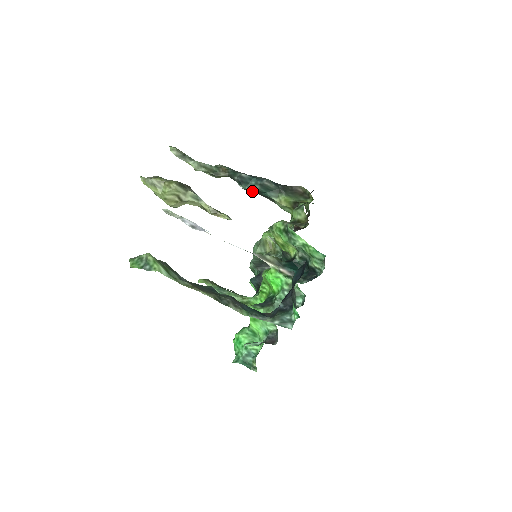
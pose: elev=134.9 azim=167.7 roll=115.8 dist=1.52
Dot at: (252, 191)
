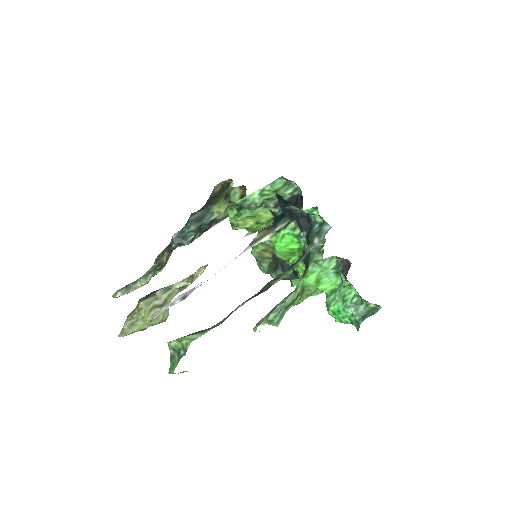
Dot at: (196, 237)
